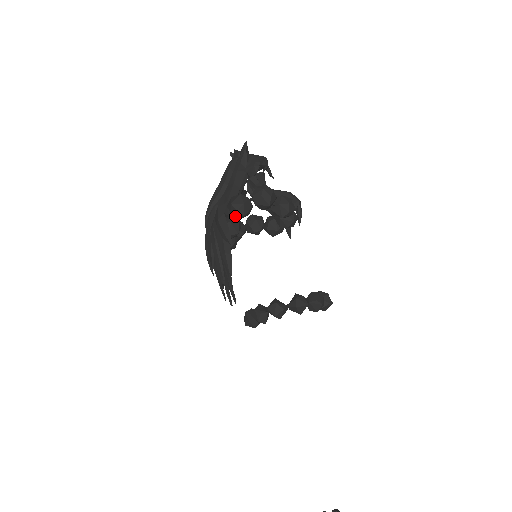
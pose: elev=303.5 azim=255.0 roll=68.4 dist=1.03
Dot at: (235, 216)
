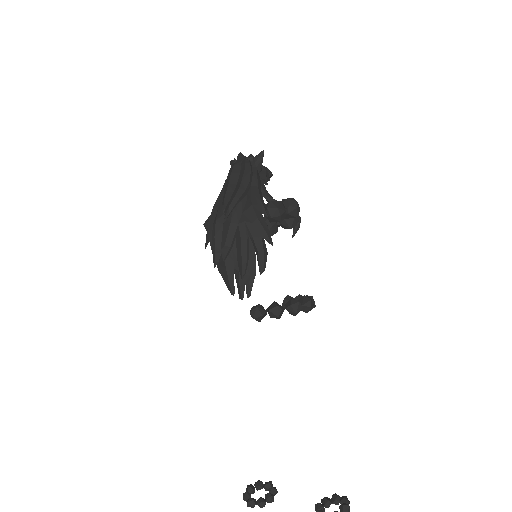
Dot at: (272, 219)
